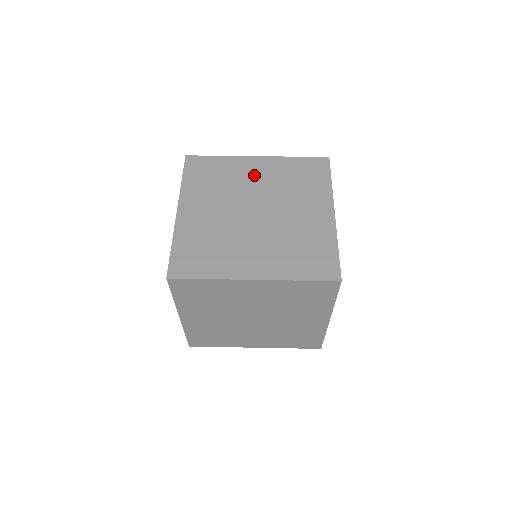
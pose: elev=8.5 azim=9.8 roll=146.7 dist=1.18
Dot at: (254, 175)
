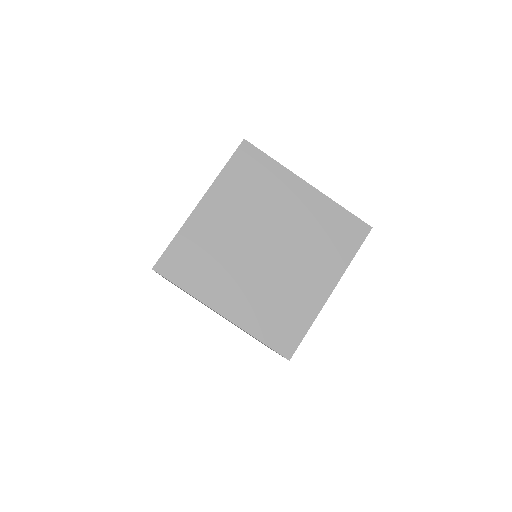
Dot at: occluded
